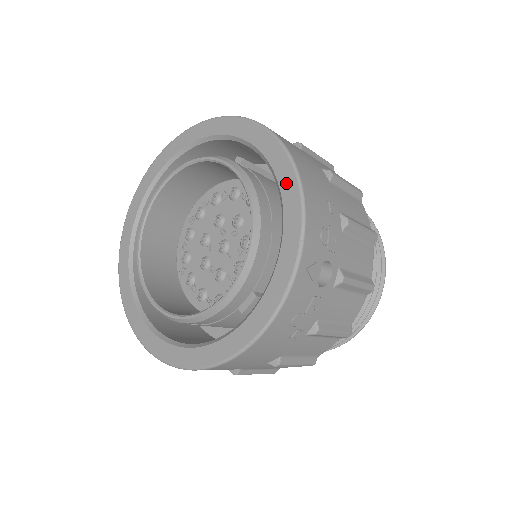
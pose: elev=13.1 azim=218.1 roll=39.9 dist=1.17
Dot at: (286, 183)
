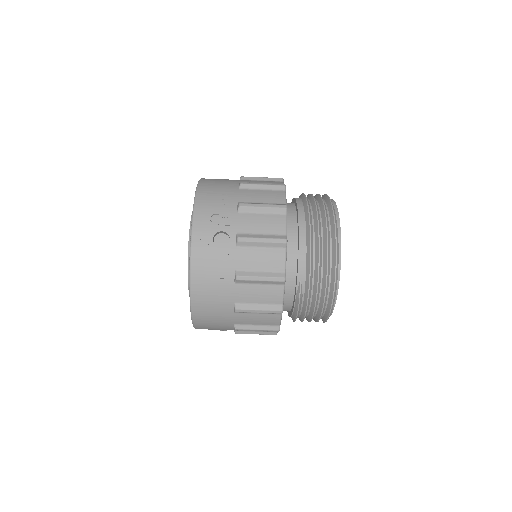
Dot at: occluded
